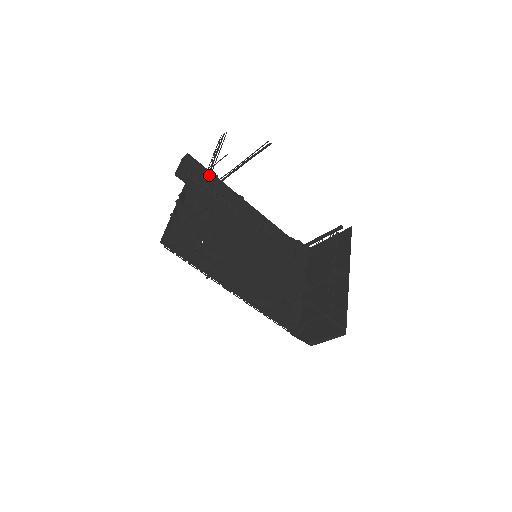
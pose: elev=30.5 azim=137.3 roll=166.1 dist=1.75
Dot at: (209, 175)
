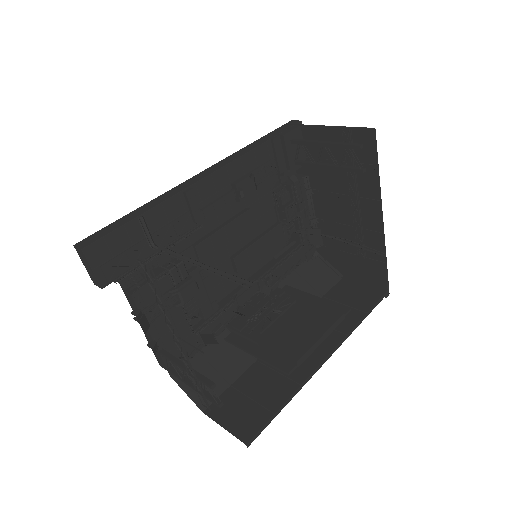
Dot at: (186, 356)
